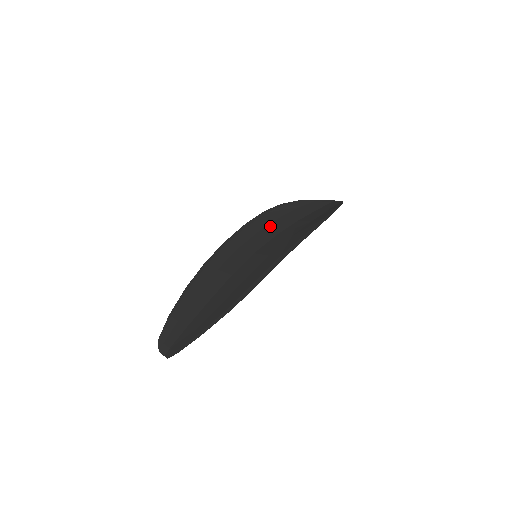
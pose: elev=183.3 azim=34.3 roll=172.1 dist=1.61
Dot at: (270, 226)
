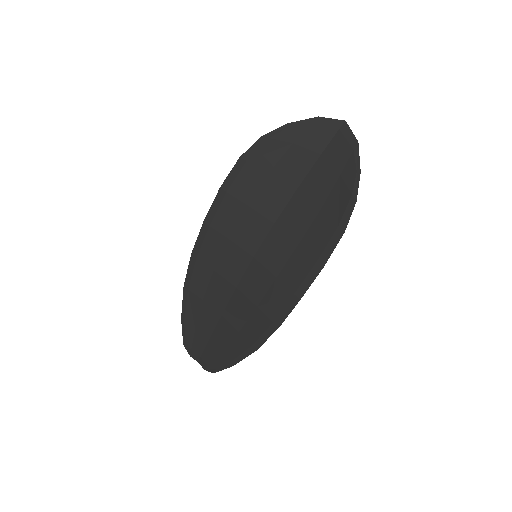
Dot at: (259, 197)
